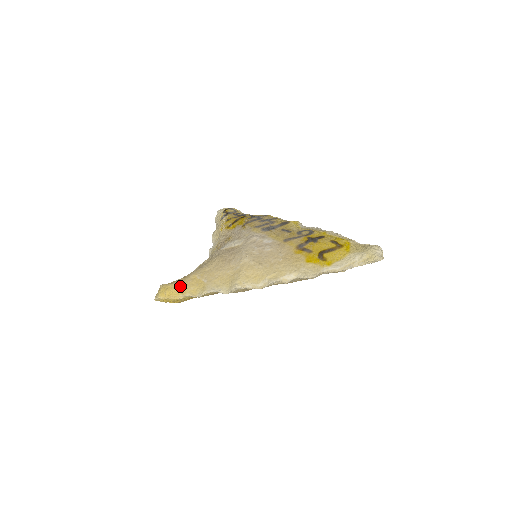
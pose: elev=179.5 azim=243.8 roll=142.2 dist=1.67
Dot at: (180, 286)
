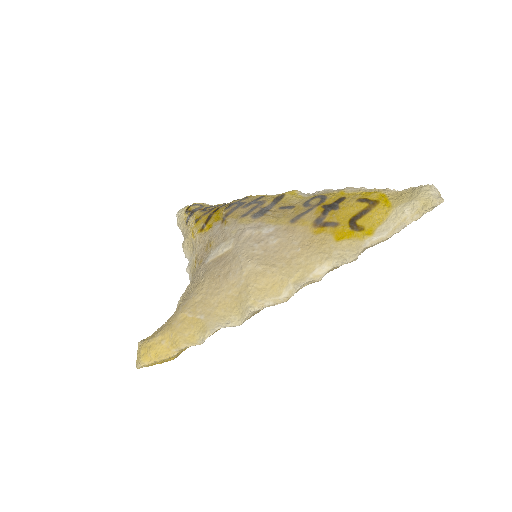
Dot at: (167, 337)
